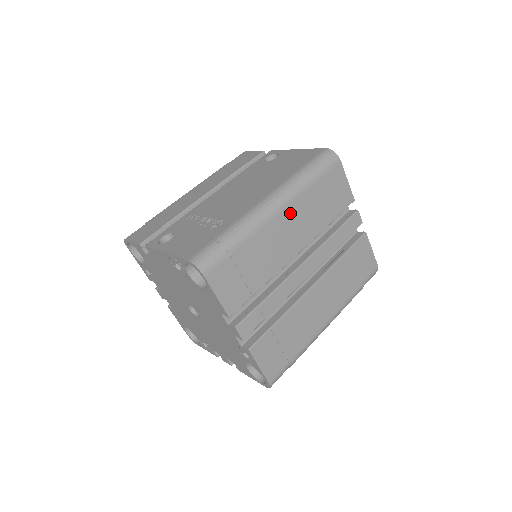
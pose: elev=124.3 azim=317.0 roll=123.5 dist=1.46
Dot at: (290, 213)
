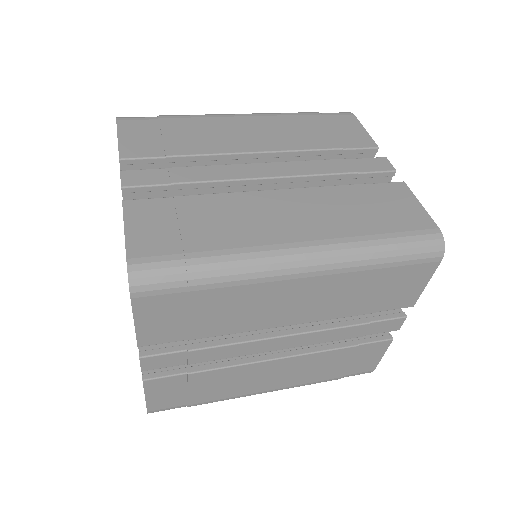
Dot at: (260, 122)
